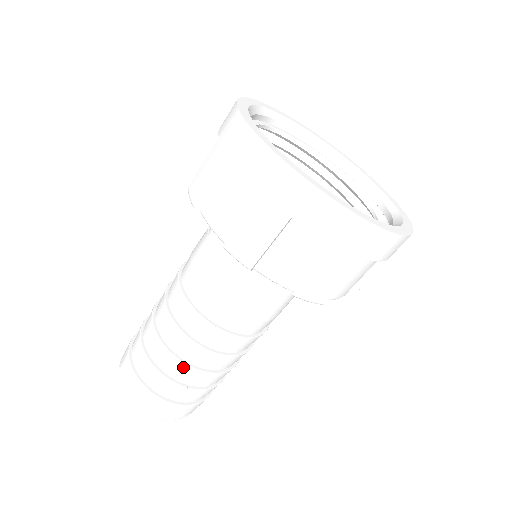
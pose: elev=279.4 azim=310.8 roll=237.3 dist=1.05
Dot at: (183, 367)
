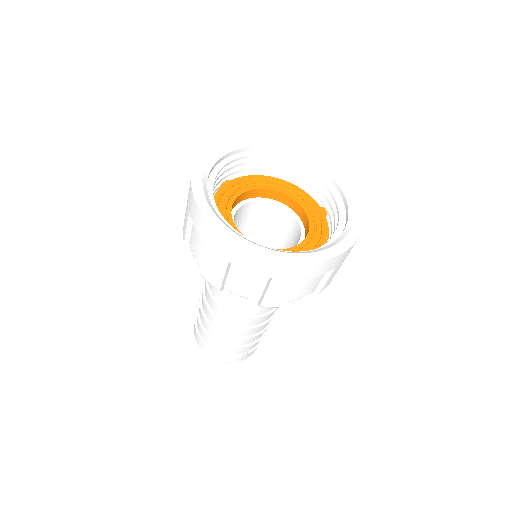
Dot at: (222, 335)
